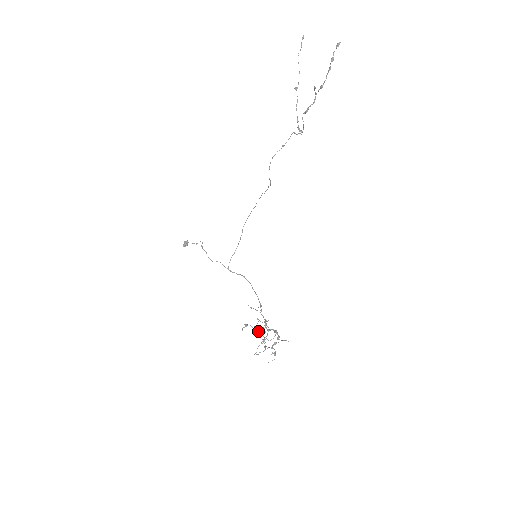
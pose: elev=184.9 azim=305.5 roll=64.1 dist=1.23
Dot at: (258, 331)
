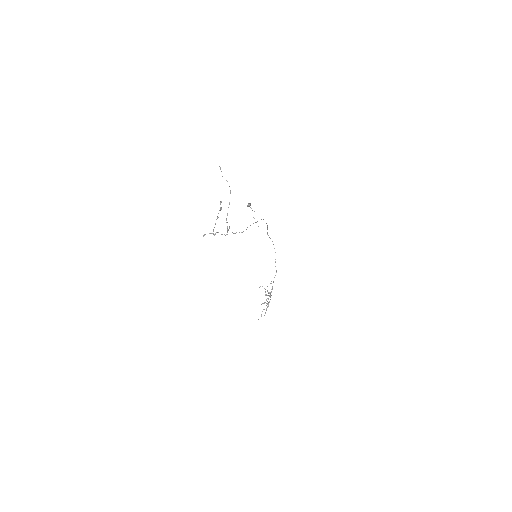
Dot at: (267, 291)
